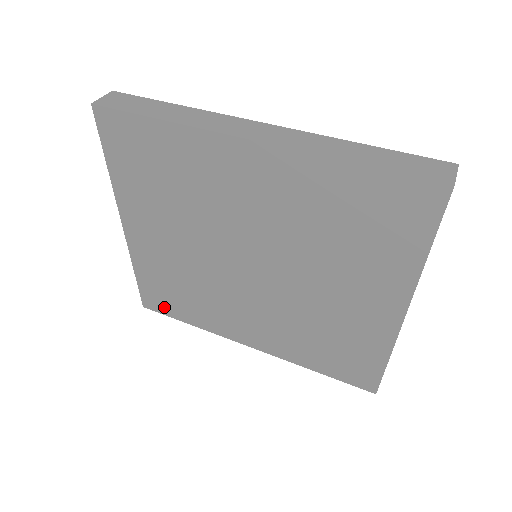
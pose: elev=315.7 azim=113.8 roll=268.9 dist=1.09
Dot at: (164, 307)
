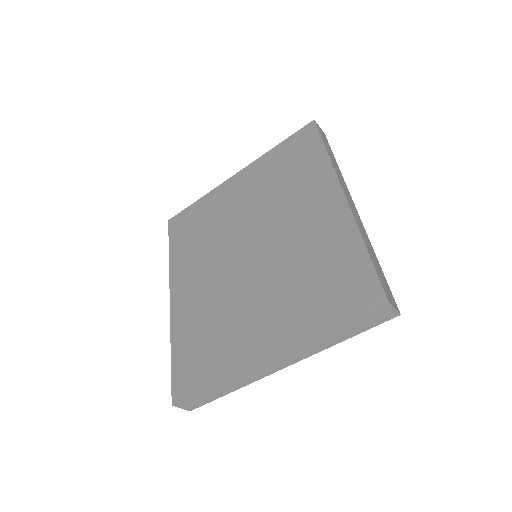
Dot at: (176, 231)
